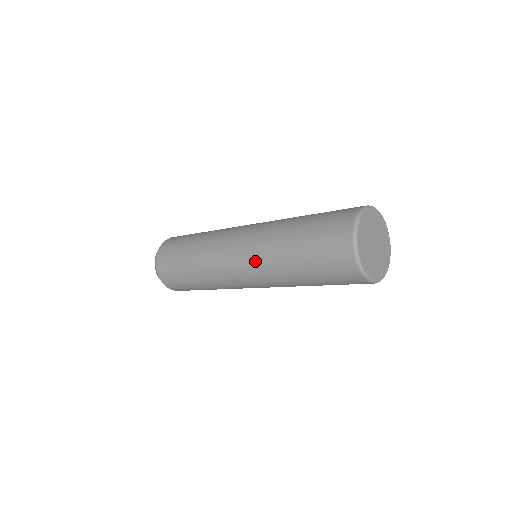
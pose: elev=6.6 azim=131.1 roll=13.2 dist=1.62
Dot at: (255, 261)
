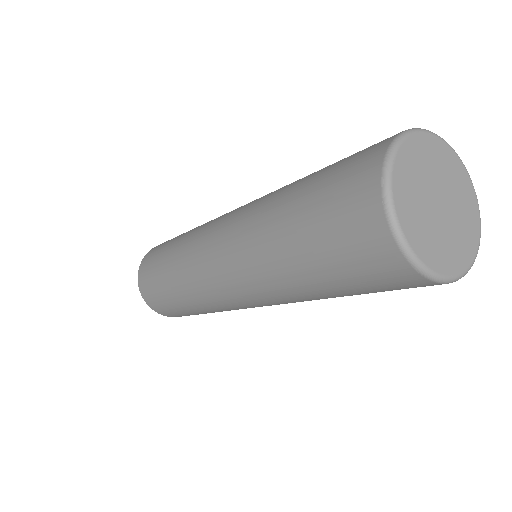
Dot at: (235, 237)
